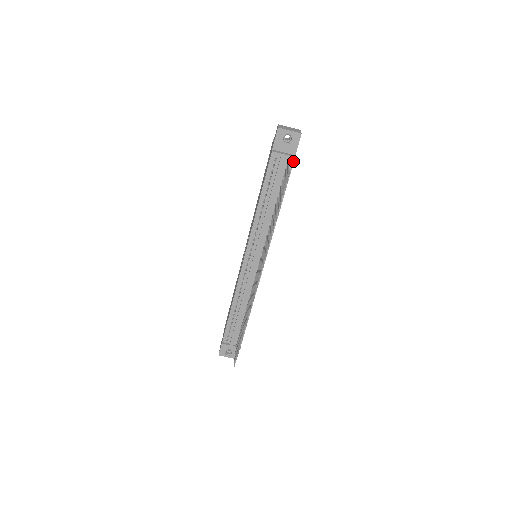
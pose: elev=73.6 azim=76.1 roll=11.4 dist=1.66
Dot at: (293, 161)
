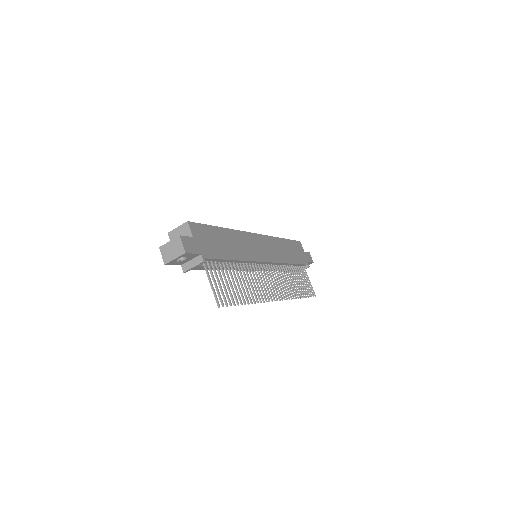
Dot at: (205, 259)
